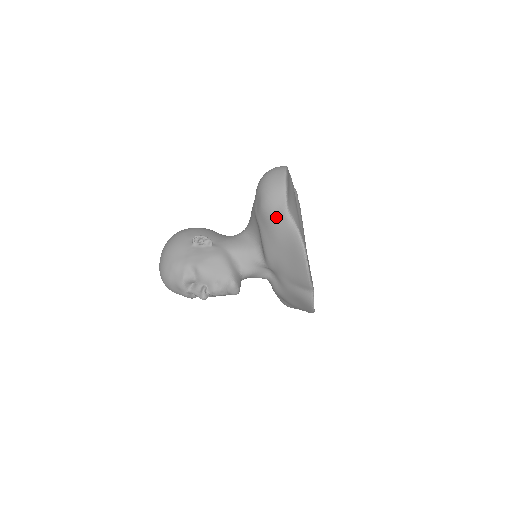
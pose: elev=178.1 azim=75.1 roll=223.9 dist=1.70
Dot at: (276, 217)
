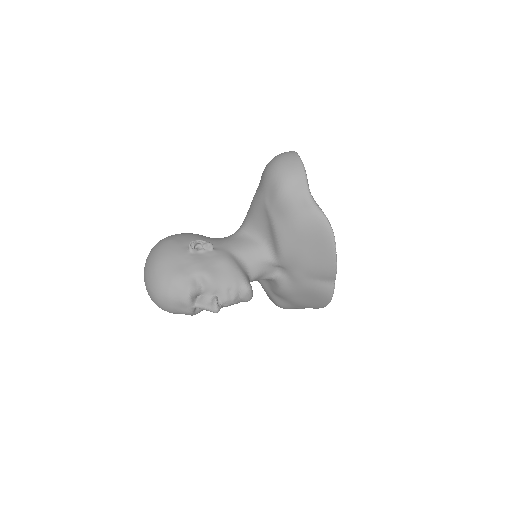
Dot at: (298, 205)
